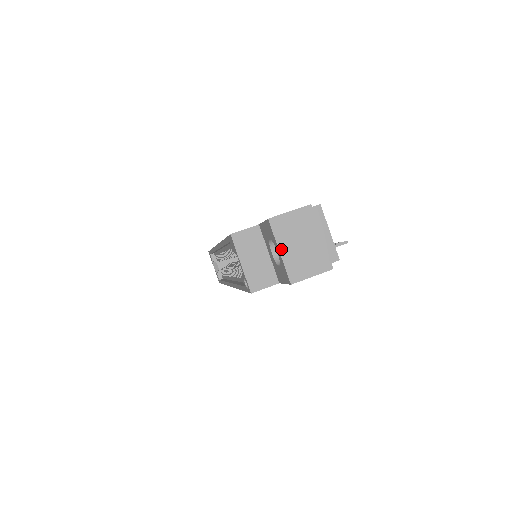
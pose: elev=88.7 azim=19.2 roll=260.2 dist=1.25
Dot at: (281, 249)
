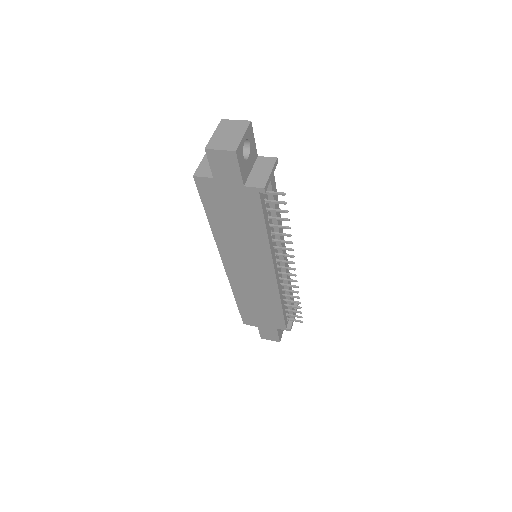
Dot at: (215, 133)
